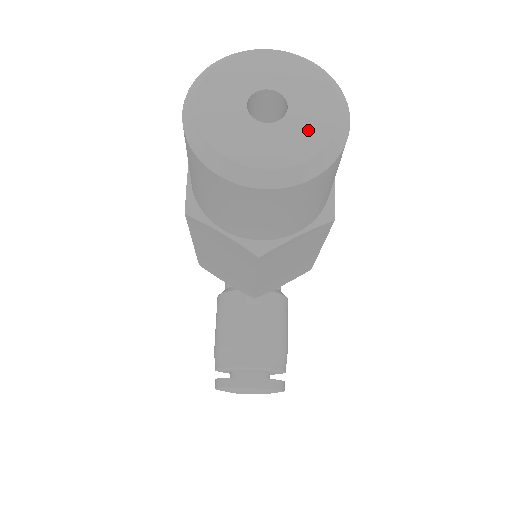
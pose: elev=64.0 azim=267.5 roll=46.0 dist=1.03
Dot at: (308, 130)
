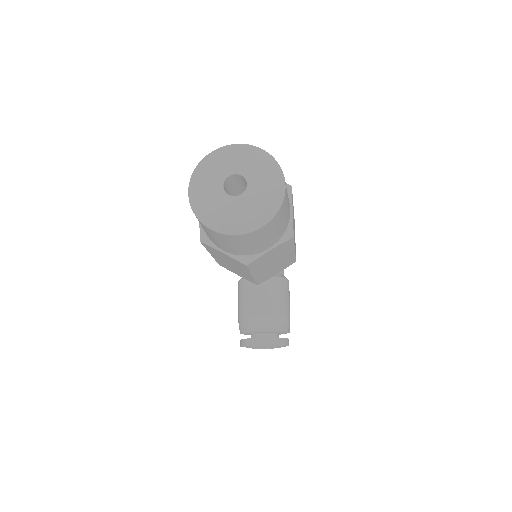
Dot at: (259, 198)
